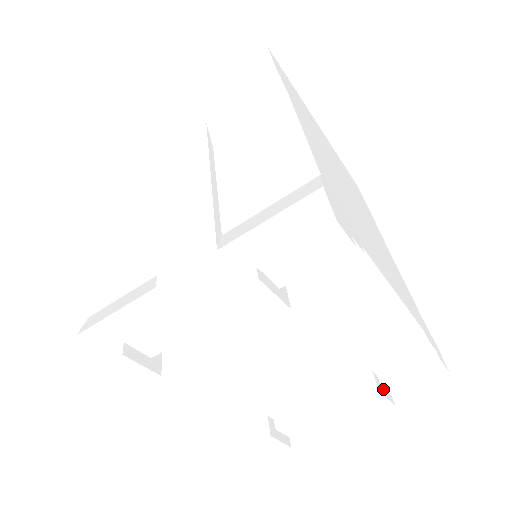
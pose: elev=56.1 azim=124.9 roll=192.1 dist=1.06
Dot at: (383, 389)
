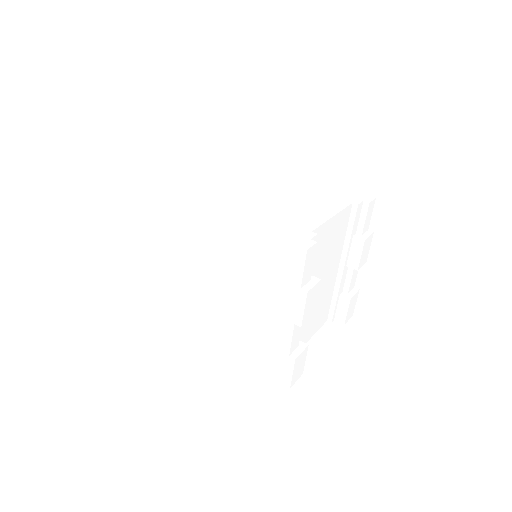
Dot at: (364, 235)
